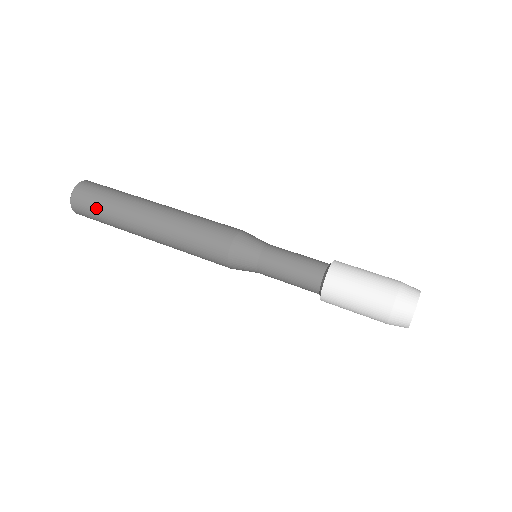
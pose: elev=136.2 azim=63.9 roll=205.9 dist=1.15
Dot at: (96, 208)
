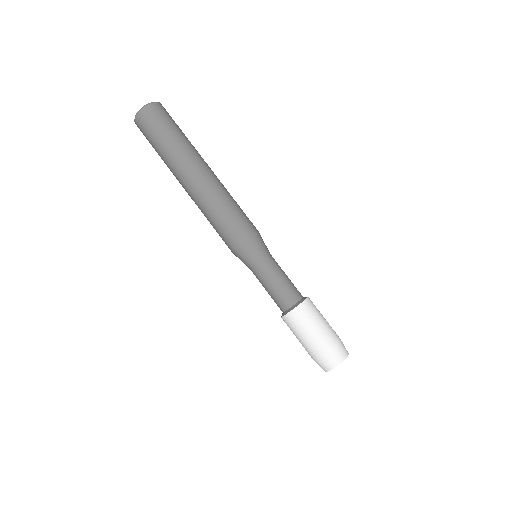
Dot at: (152, 146)
